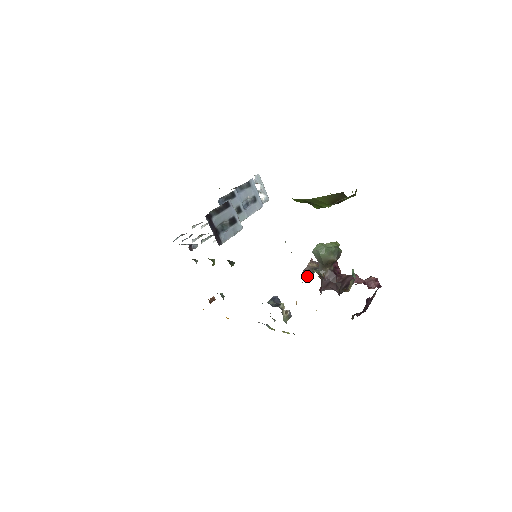
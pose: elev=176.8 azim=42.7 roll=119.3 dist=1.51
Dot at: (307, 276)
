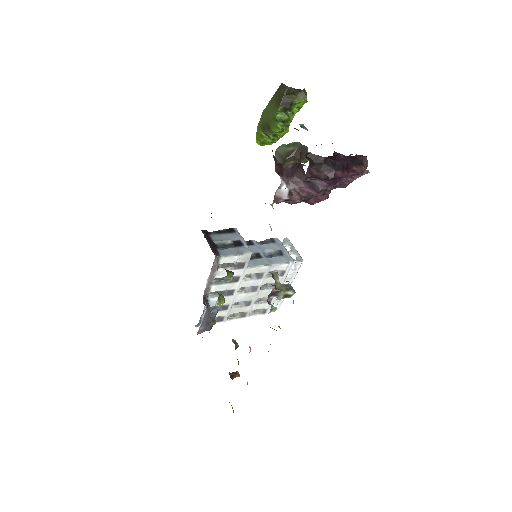
Dot at: occluded
